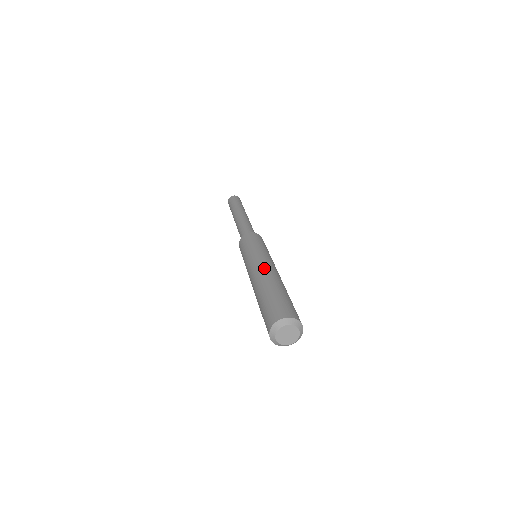
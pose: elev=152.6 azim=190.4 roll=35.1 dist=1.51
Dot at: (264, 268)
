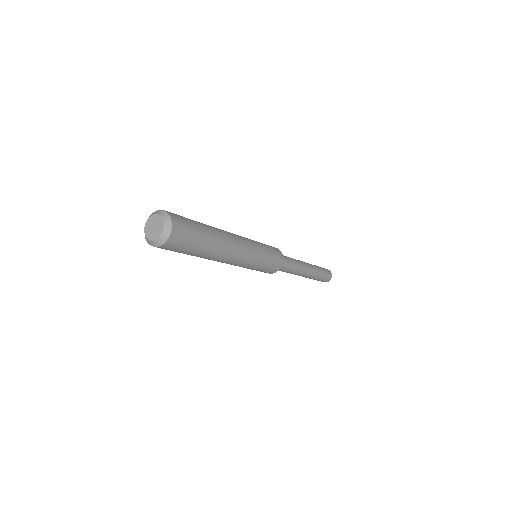
Dot at: occluded
